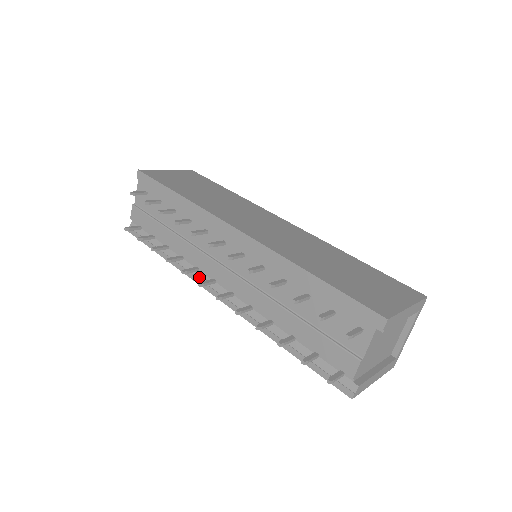
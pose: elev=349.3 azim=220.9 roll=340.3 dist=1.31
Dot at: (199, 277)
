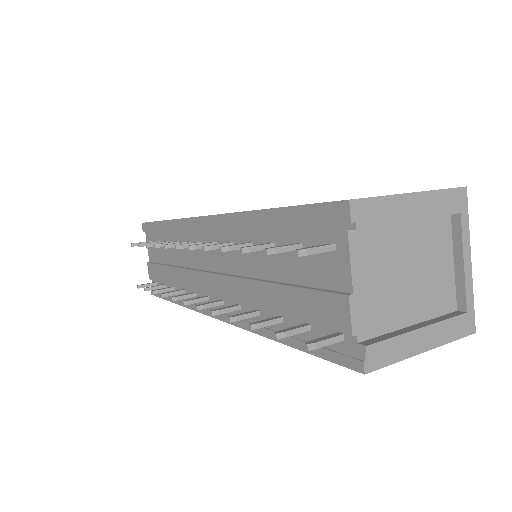
Dot at: (197, 303)
